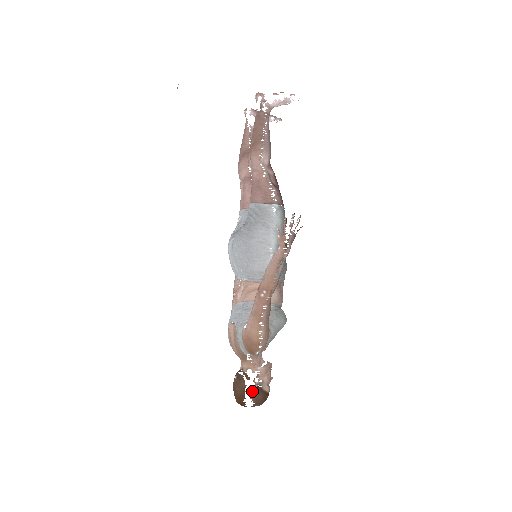
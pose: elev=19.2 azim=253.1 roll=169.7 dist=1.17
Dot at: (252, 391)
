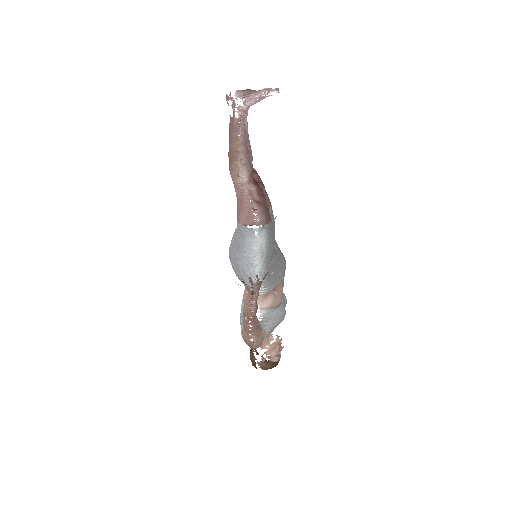
Dot at: (261, 364)
